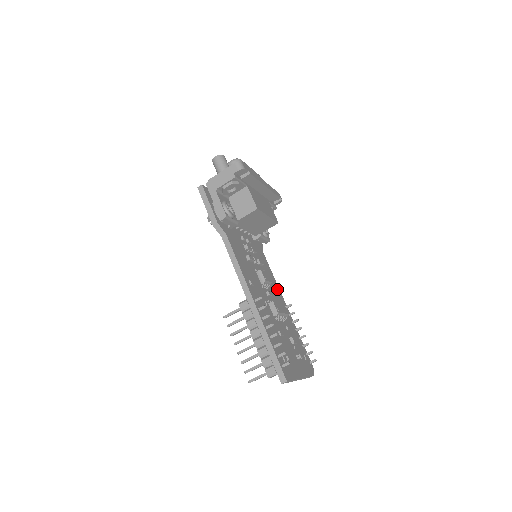
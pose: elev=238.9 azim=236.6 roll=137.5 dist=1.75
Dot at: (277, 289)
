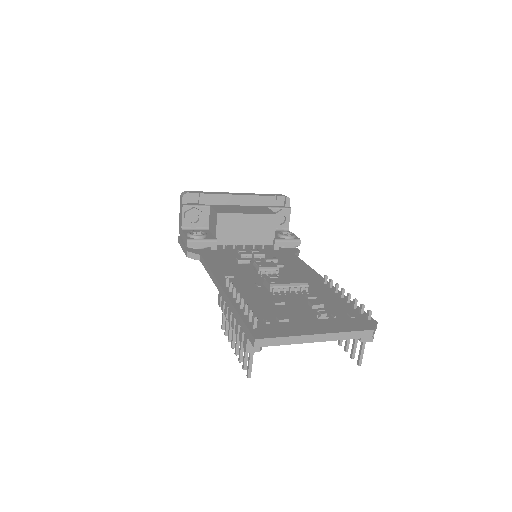
Dot at: (310, 273)
